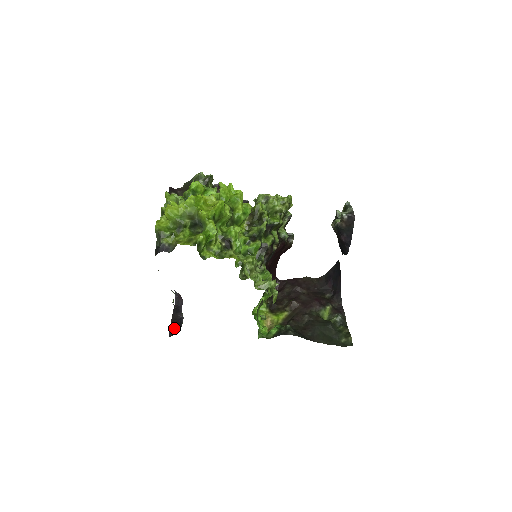
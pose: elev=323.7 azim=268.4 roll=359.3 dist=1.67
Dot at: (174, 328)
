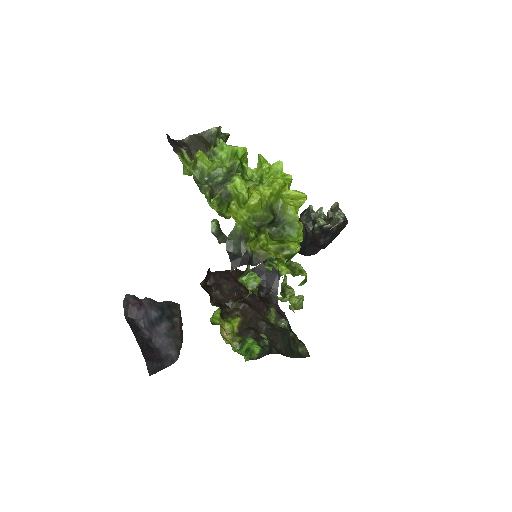
Dot at: (152, 359)
